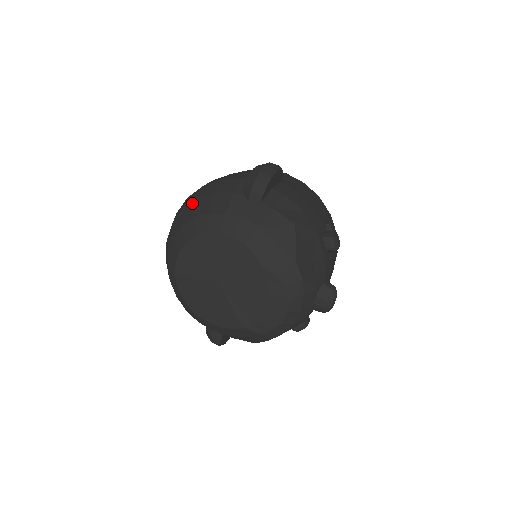
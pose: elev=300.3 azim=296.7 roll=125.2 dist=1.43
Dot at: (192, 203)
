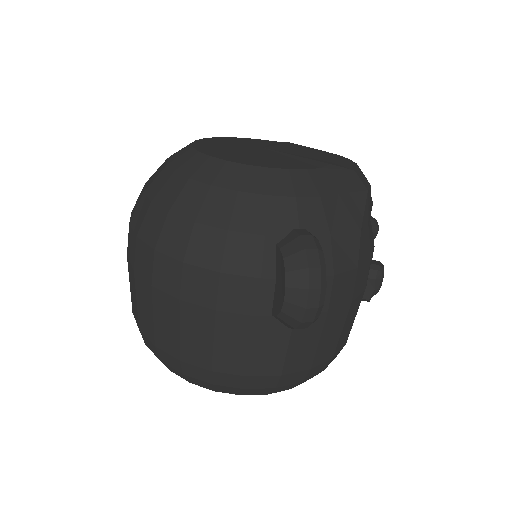
Dot at: occluded
